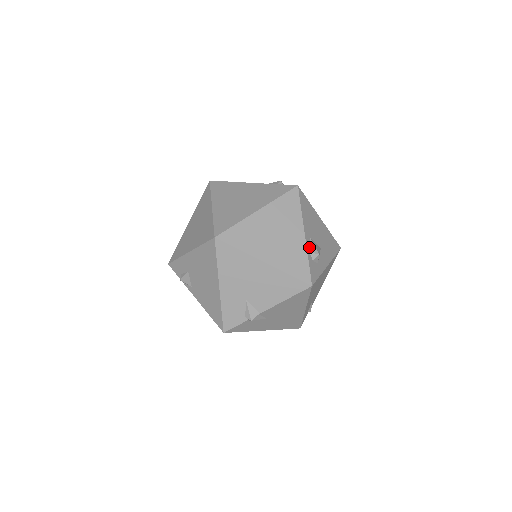
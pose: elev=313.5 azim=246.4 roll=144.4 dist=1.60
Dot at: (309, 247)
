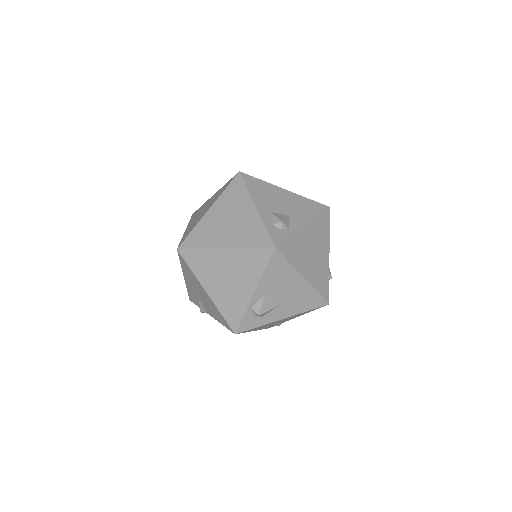
Dot at: (255, 304)
